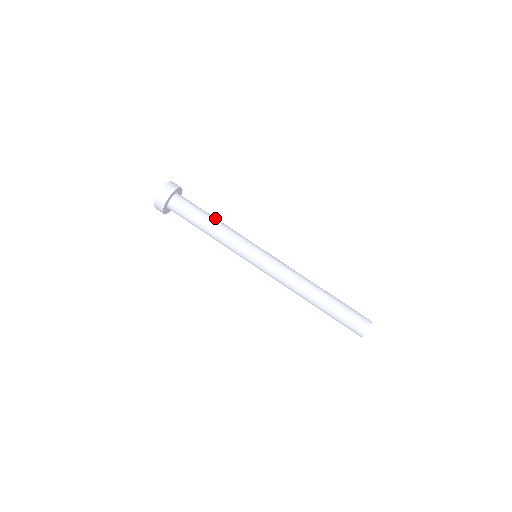
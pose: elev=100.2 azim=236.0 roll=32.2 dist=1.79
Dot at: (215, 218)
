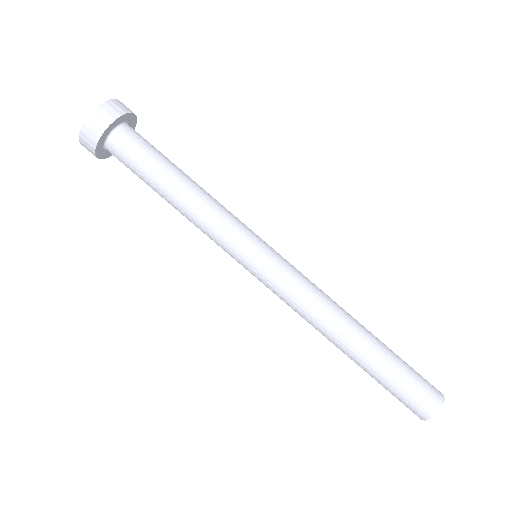
Dot at: (186, 181)
